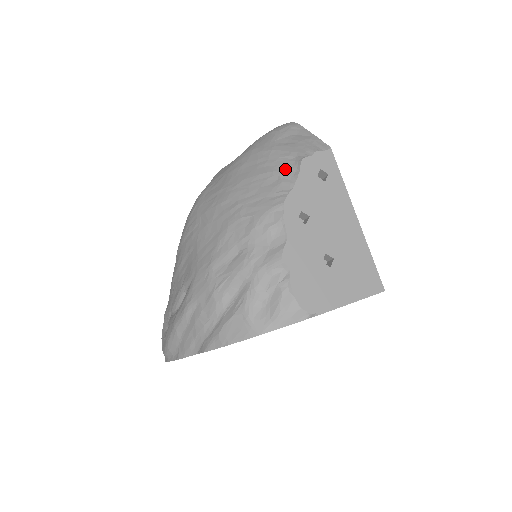
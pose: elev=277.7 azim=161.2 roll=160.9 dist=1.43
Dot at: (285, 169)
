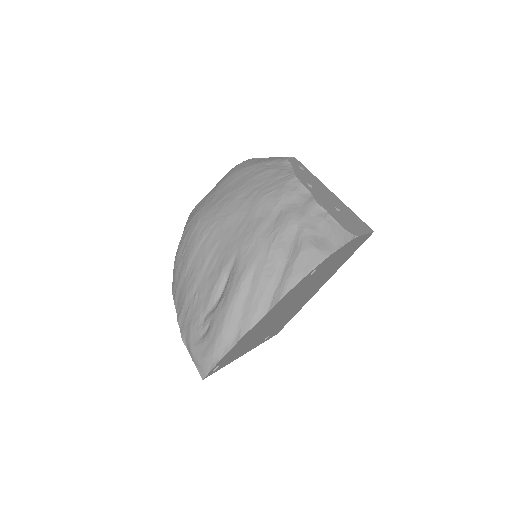
Dot at: (278, 166)
